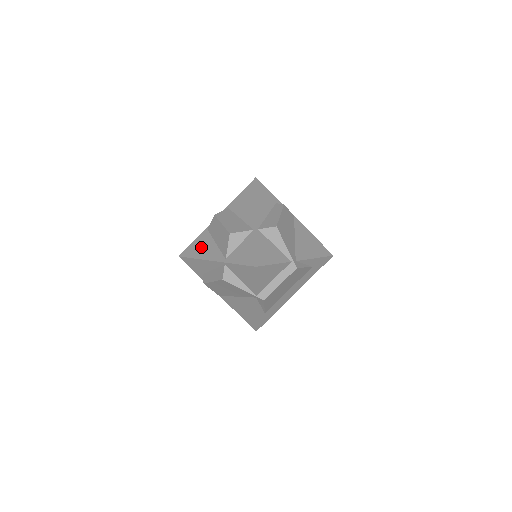
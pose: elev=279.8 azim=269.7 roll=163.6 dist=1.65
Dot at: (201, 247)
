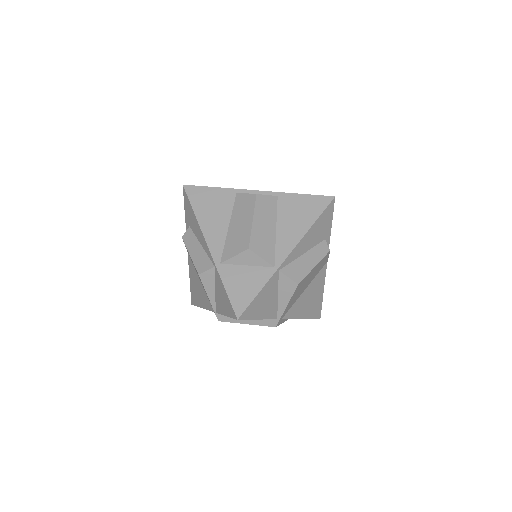
Dot at: (212, 208)
